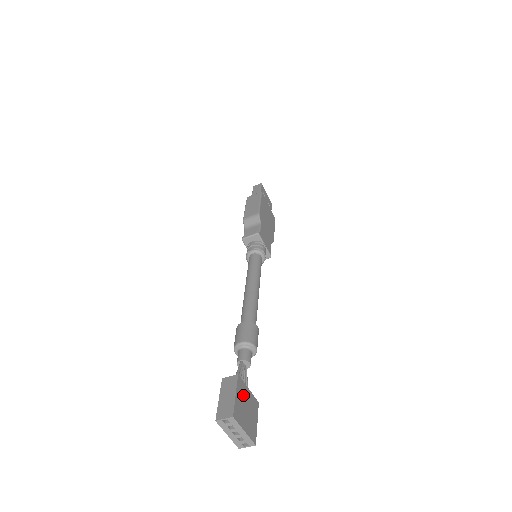
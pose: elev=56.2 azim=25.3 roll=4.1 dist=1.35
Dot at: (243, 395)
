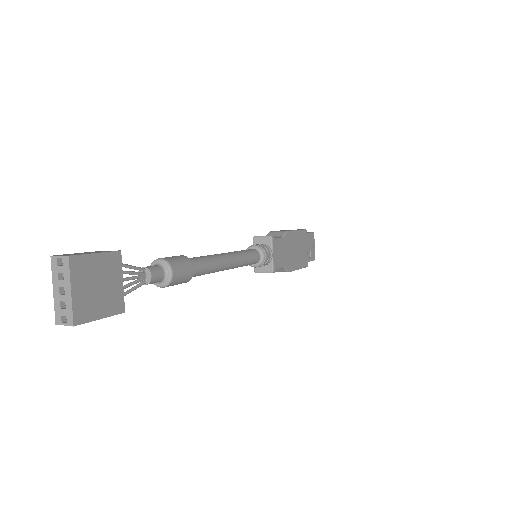
Dot at: (108, 271)
